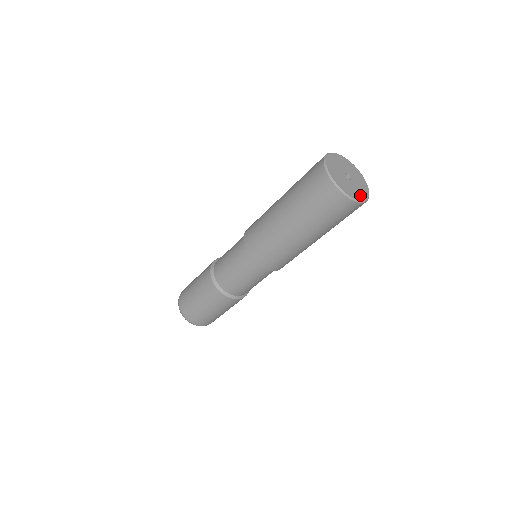
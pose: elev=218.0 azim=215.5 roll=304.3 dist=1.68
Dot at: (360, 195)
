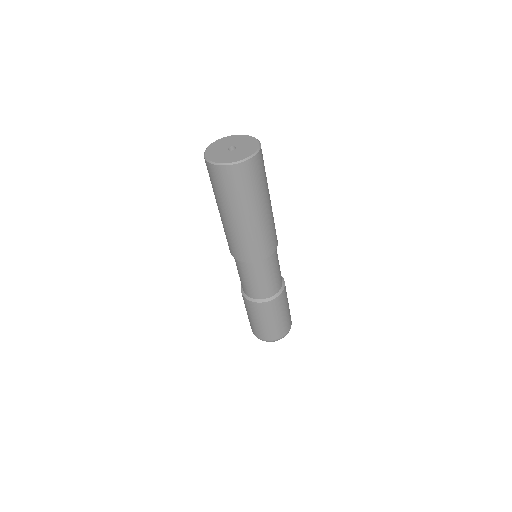
Dot at: (245, 154)
